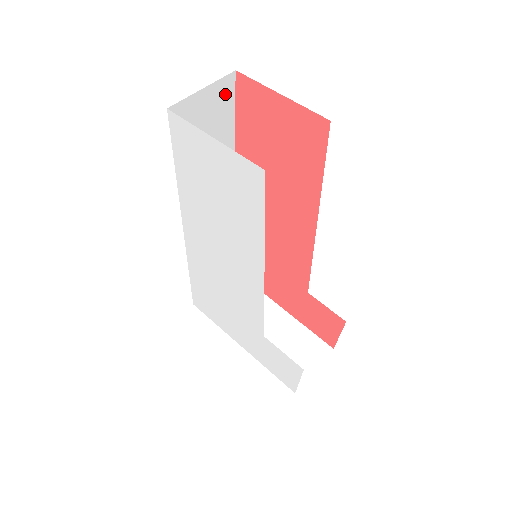
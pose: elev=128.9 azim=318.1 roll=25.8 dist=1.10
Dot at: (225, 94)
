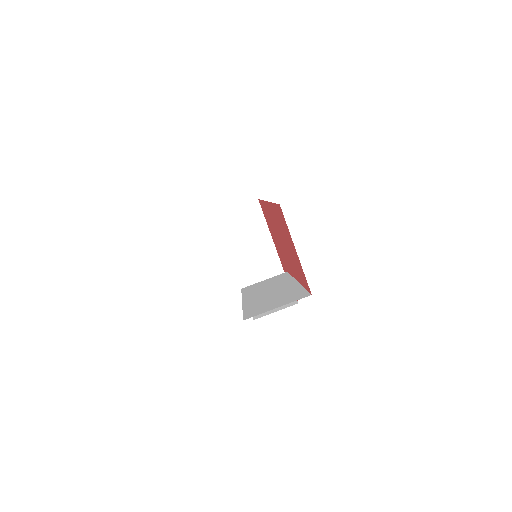
Dot at: occluded
